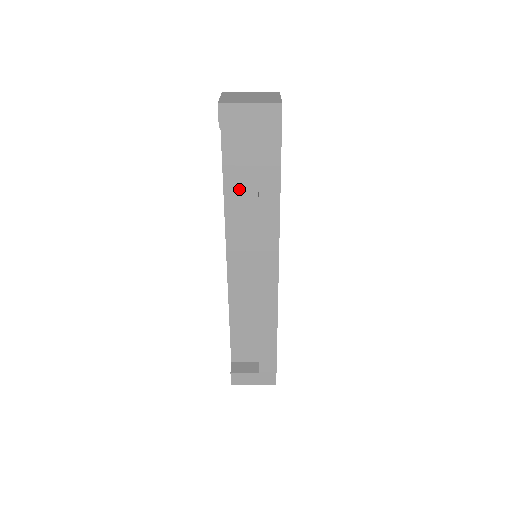
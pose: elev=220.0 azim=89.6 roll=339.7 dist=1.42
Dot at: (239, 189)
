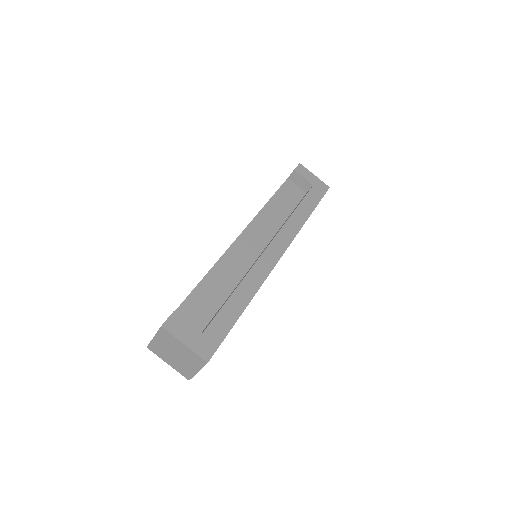
Dot at: (278, 208)
